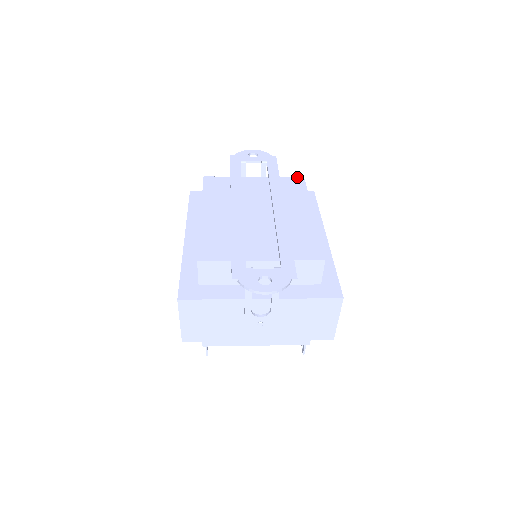
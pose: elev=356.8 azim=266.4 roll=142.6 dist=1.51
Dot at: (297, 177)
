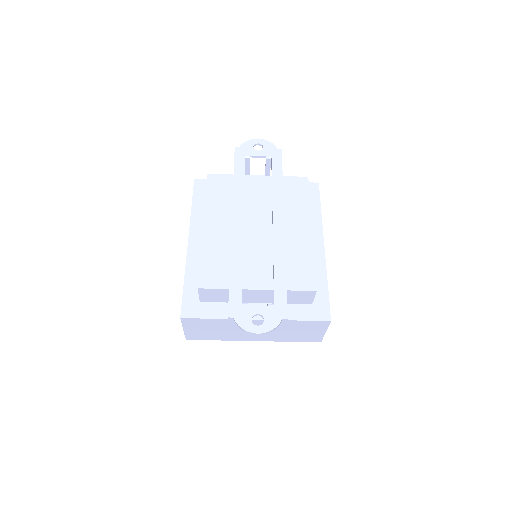
Dot at: (301, 177)
